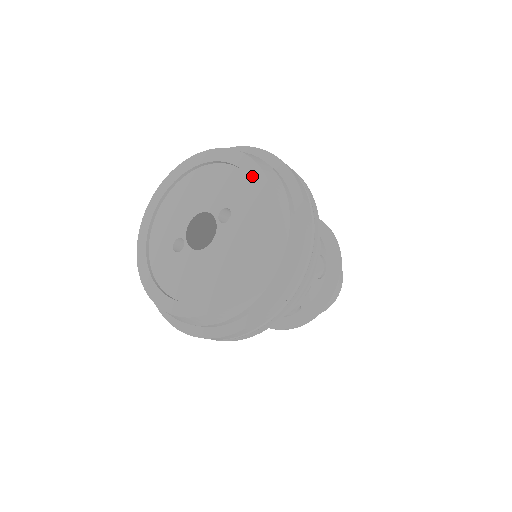
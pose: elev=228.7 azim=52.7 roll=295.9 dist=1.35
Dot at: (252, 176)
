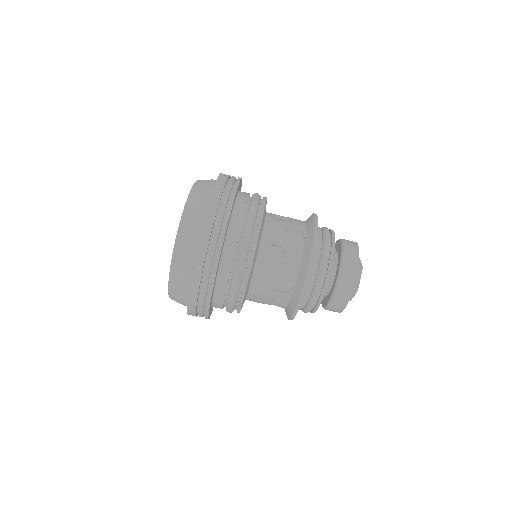
Dot at: occluded
